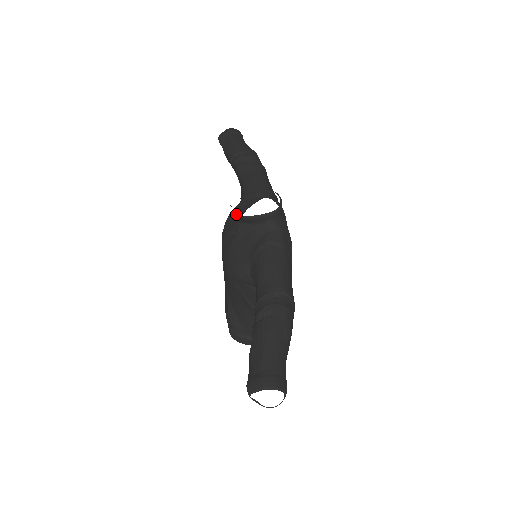
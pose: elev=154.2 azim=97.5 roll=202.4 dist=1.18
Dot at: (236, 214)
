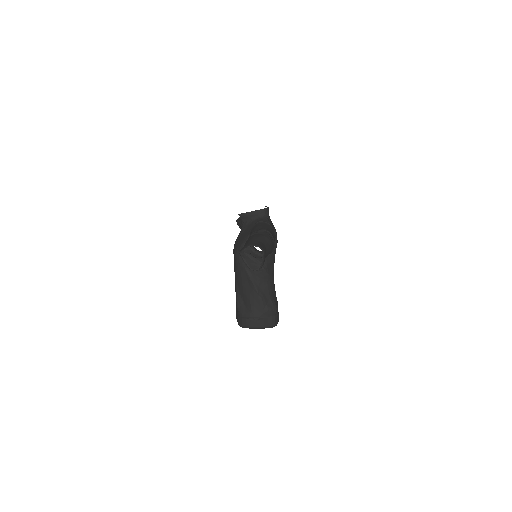
Dot at: occluded
